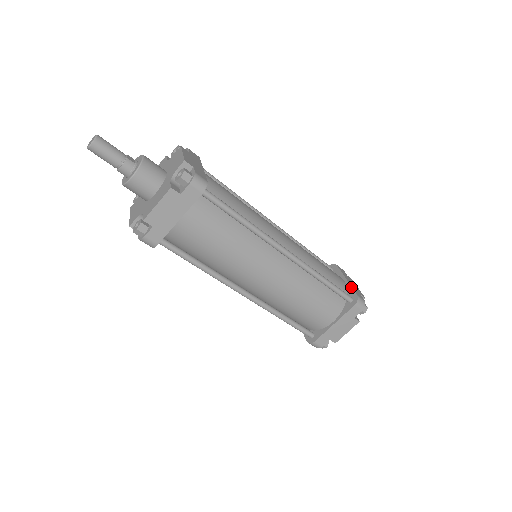
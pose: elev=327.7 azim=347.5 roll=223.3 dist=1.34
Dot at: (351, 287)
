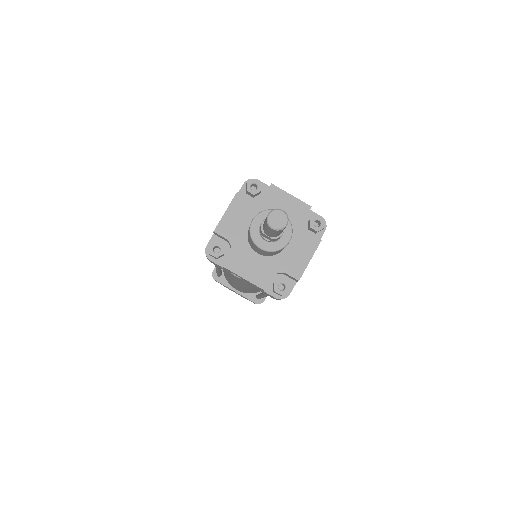
Dot at: occluded
